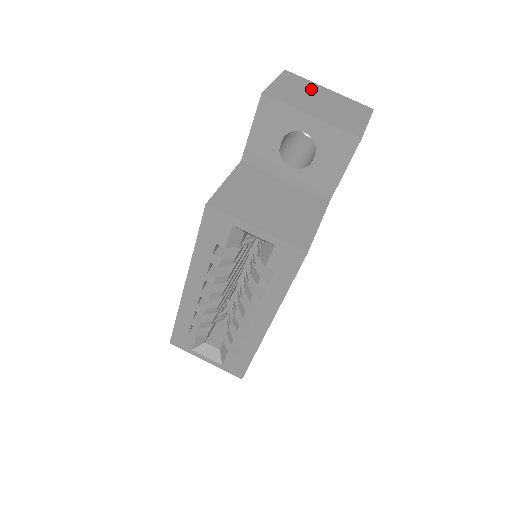
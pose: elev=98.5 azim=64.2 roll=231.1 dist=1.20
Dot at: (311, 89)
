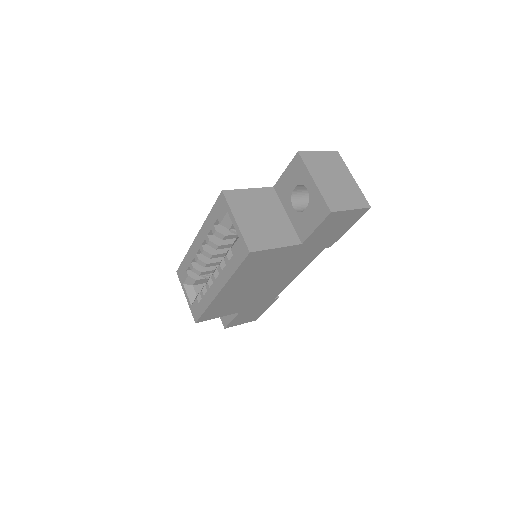
Dot at: (339, 170)
